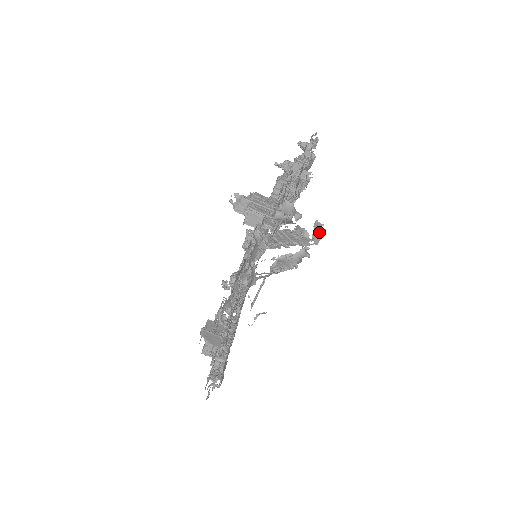
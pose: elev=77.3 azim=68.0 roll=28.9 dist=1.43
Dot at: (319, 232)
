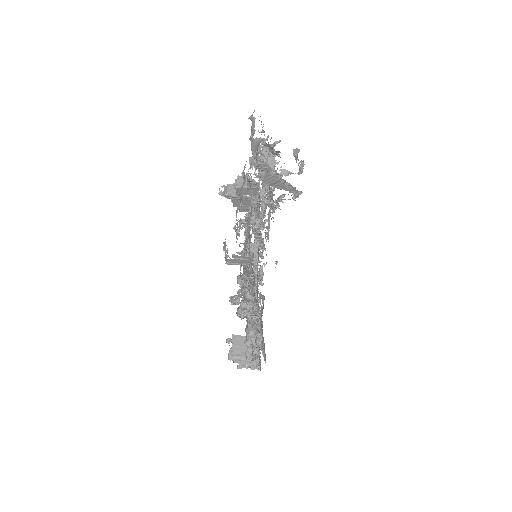
Dot at: occluded
